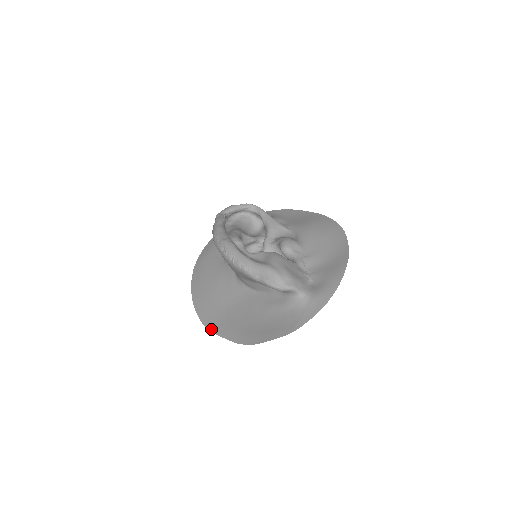
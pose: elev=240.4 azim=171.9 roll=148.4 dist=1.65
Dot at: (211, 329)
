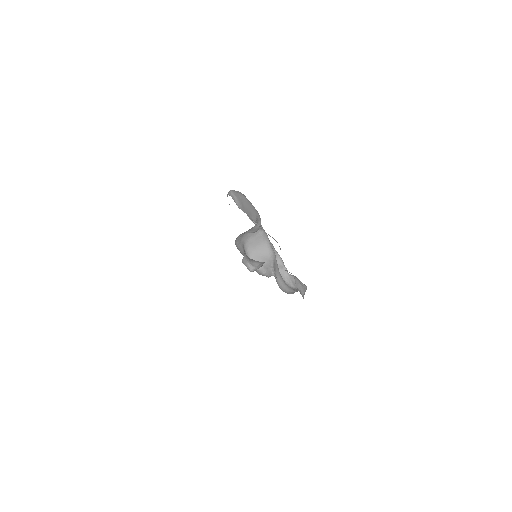
Dot at: occluded
